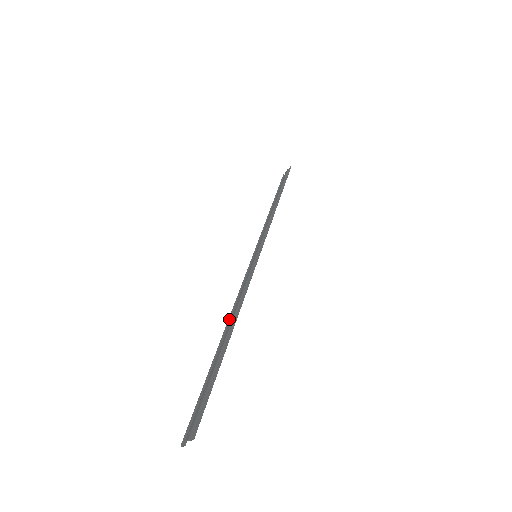
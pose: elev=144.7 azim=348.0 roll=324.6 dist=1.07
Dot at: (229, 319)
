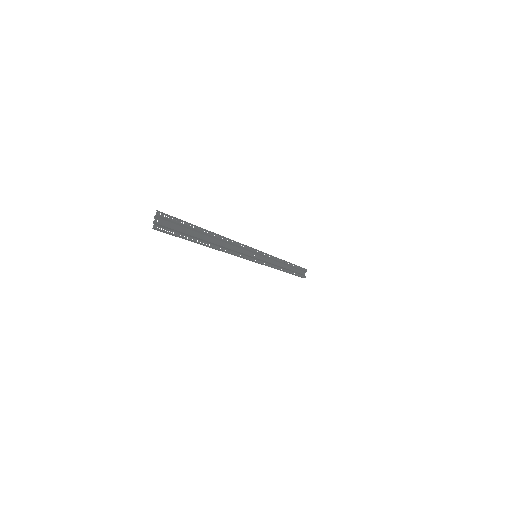
Dot at: occluded
